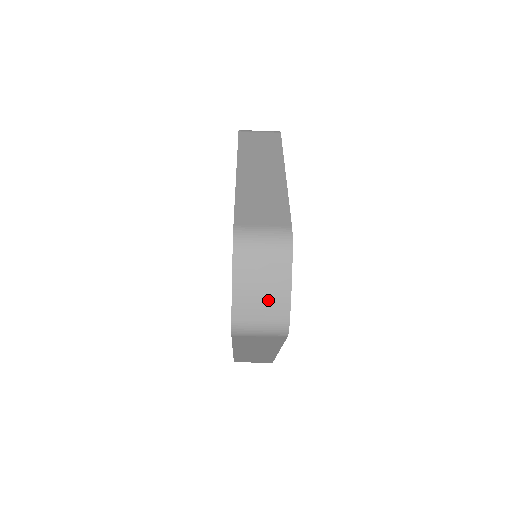
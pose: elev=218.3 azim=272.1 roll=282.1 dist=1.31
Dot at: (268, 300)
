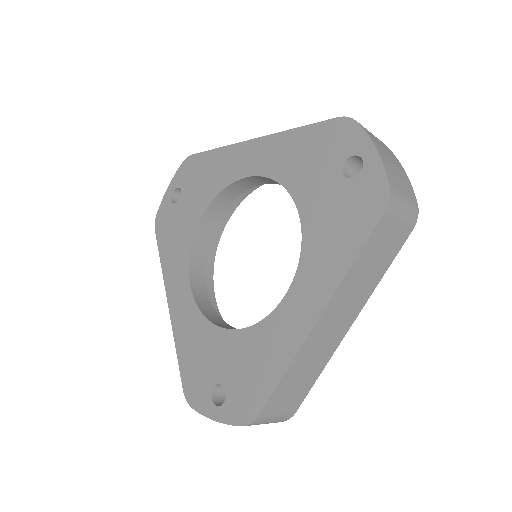
Dot at: occluded
